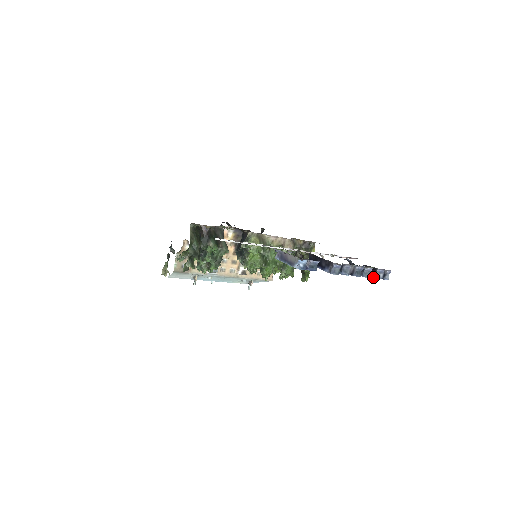
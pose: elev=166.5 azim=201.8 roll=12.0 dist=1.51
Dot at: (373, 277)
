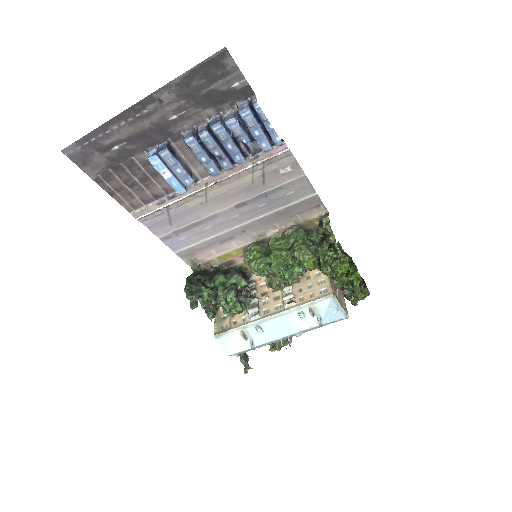
Dot at: occluded
